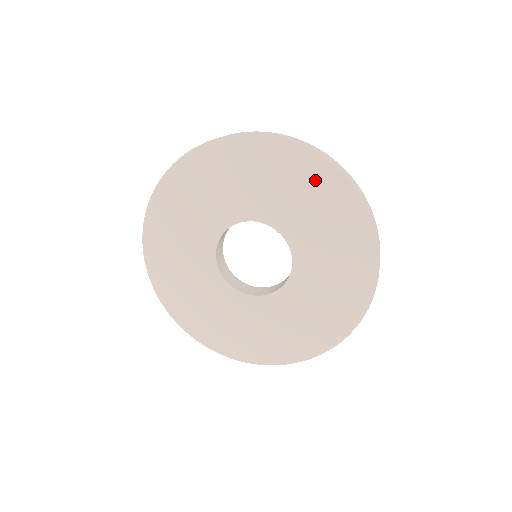
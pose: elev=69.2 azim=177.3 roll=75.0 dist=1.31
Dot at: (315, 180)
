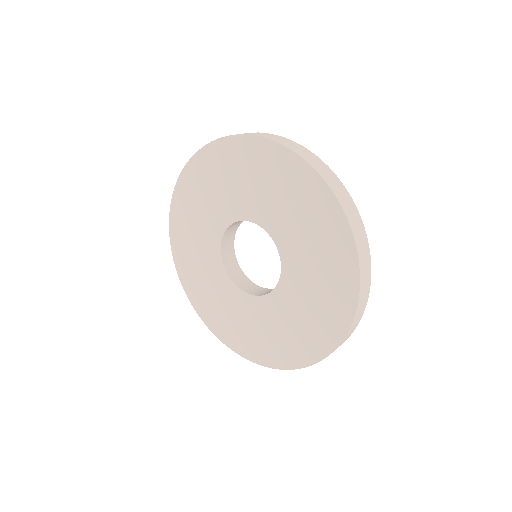
Dot at: (273, 166)
